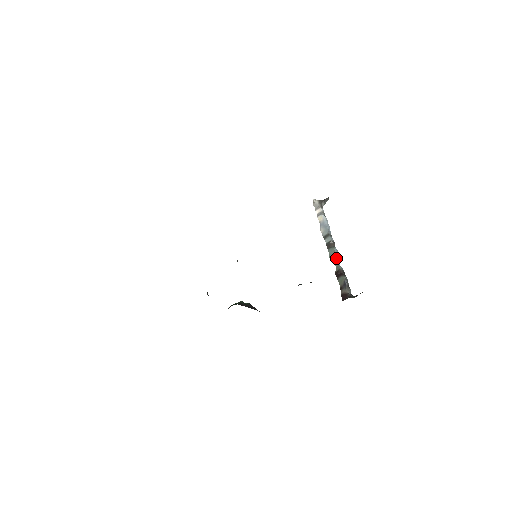
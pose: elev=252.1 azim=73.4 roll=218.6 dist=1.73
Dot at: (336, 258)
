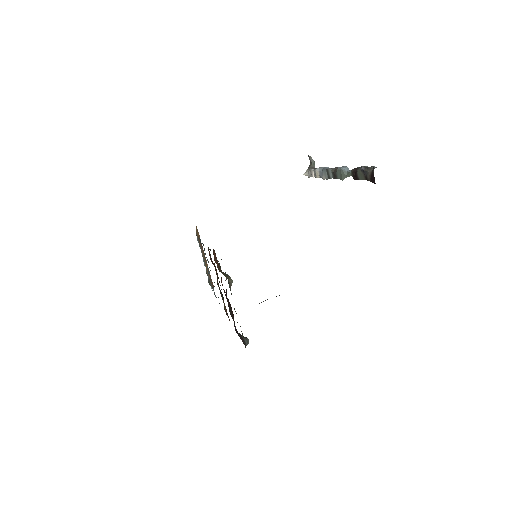
Dot at: (344, 171)
